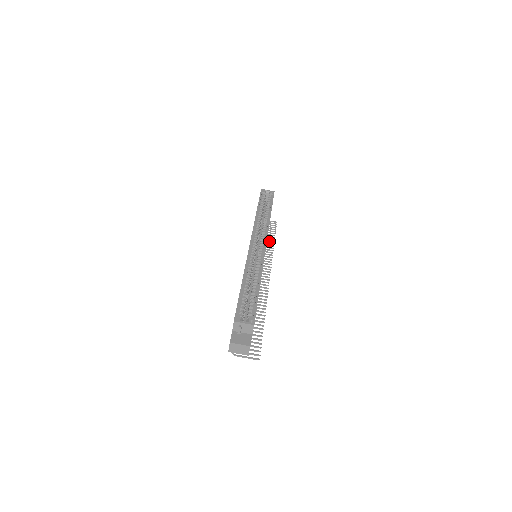
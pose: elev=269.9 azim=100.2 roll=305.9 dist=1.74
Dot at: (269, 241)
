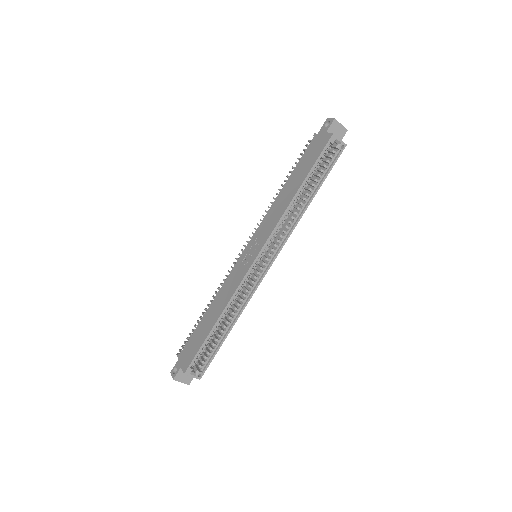
Dot at: occluded
